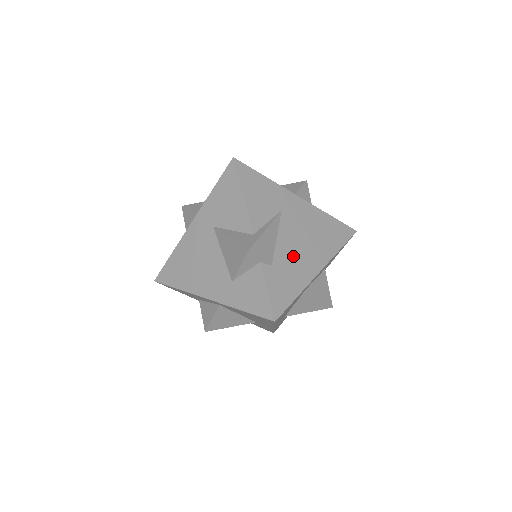
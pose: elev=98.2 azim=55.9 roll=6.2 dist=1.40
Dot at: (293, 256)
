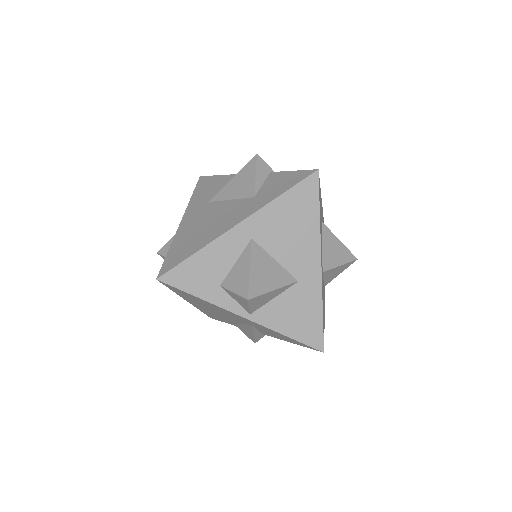
Dot at: occluded
